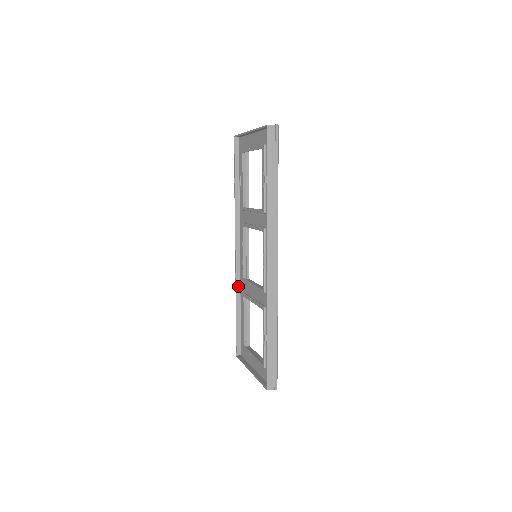
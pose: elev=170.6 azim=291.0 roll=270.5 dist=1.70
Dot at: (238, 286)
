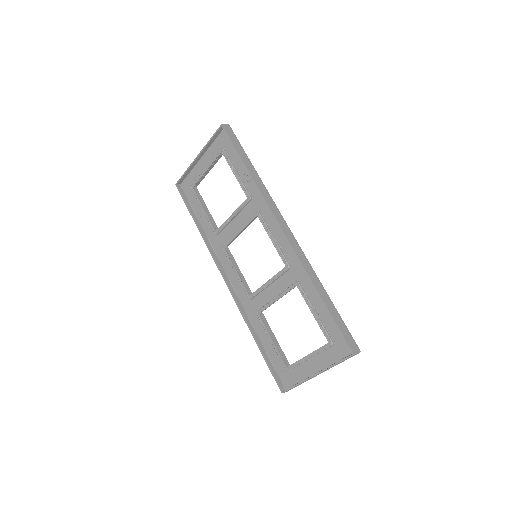
Dot at: (245, 315)
